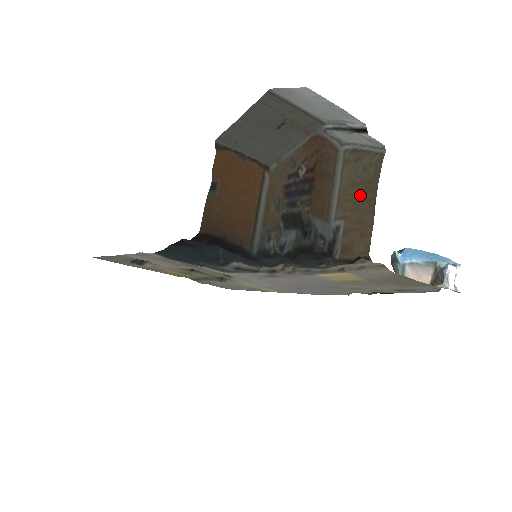
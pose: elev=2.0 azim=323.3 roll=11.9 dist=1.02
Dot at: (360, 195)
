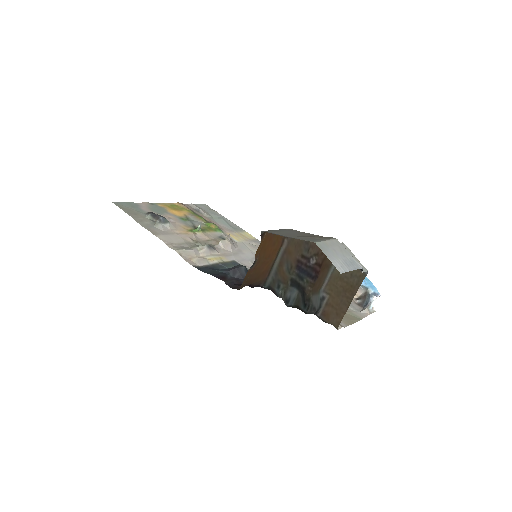
Dot at: (343, 290)
